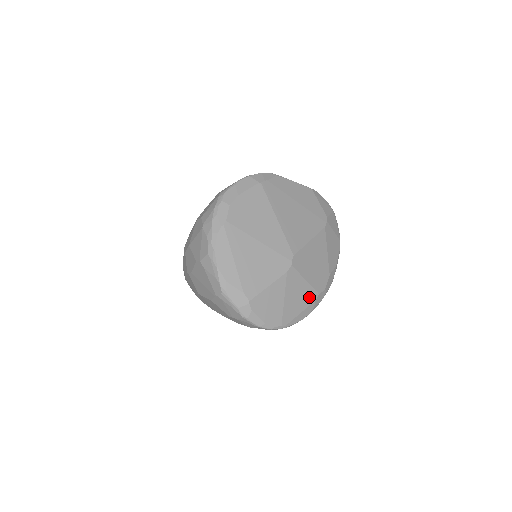
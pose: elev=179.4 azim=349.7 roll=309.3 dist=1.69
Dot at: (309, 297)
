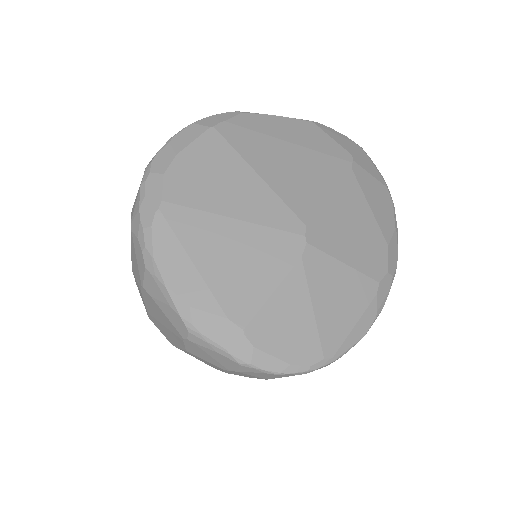
Dot at: (361, 292)
